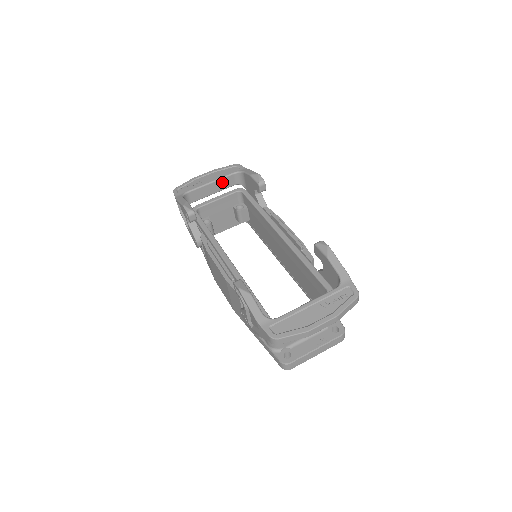
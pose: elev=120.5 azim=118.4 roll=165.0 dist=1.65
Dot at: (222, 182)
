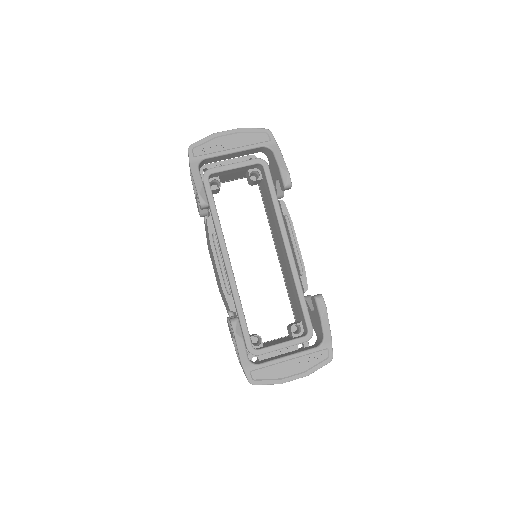
Dot at: (245, 152)
